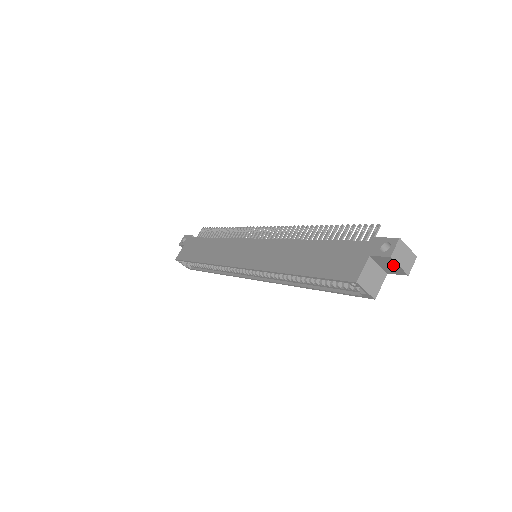
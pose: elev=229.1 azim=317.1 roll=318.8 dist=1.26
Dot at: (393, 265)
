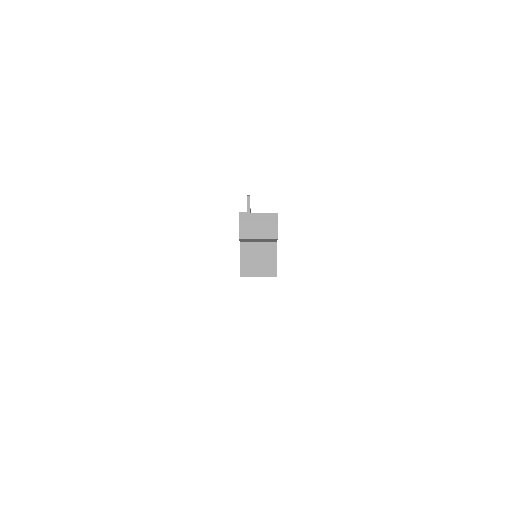
Dot at: (256, 240)
